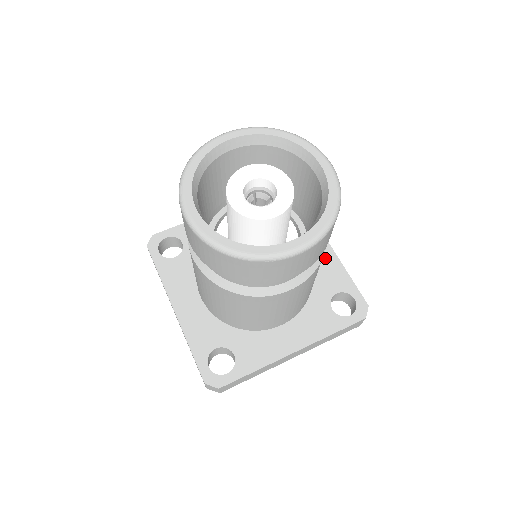
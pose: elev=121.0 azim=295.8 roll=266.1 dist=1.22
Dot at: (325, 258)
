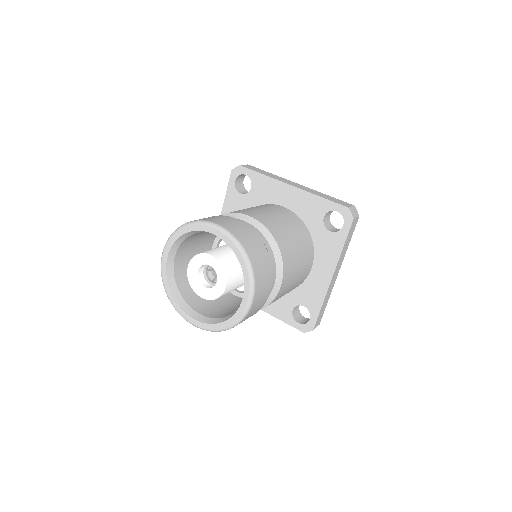
Dot at: (320, 283)
